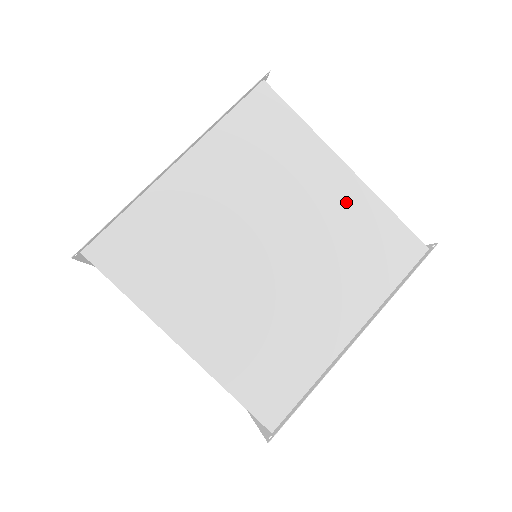
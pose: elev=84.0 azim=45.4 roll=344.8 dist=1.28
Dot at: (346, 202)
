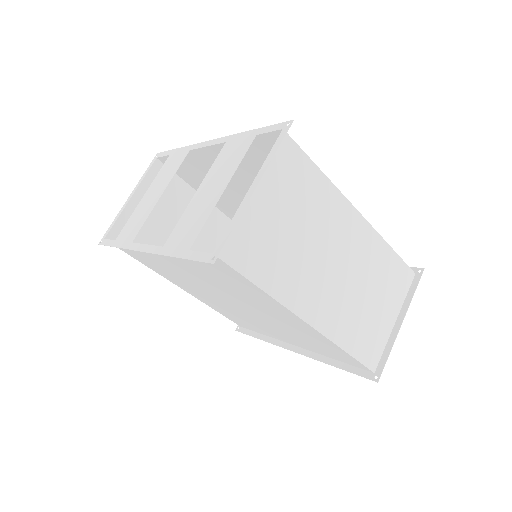
Dot at: (301, 328)
